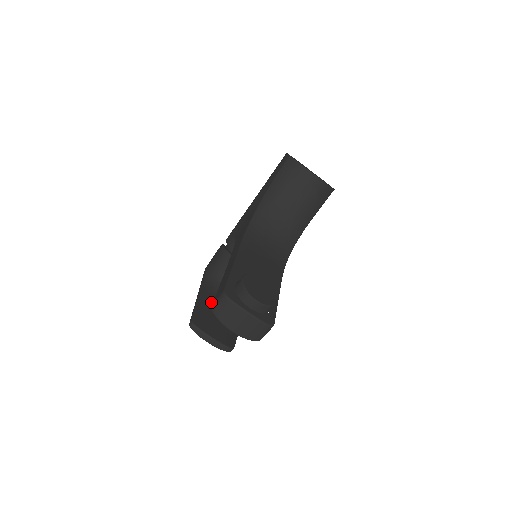
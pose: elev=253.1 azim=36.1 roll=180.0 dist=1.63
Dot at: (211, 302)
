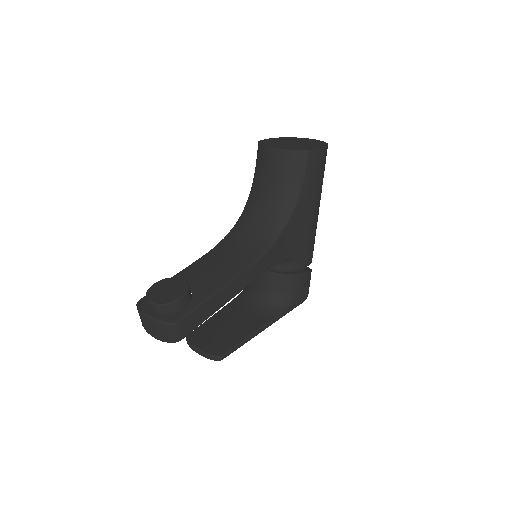
Dot at: (228, 314)
